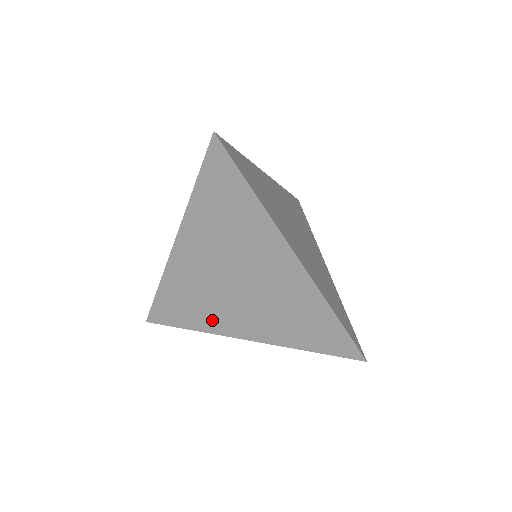
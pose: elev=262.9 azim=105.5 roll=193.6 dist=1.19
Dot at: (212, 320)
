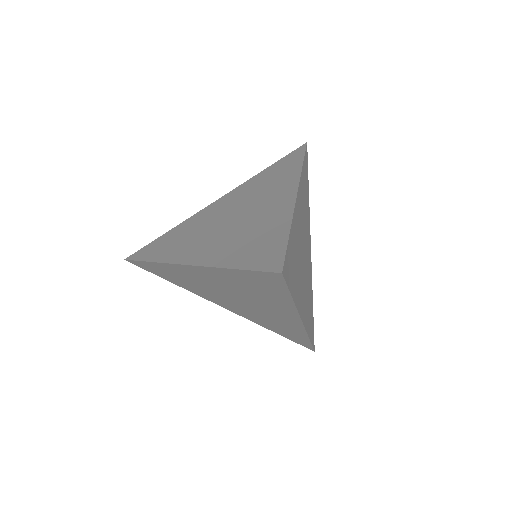
Dot at: (198, 292)
